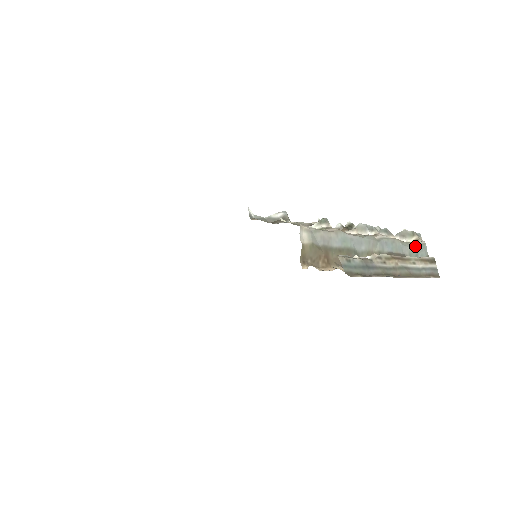
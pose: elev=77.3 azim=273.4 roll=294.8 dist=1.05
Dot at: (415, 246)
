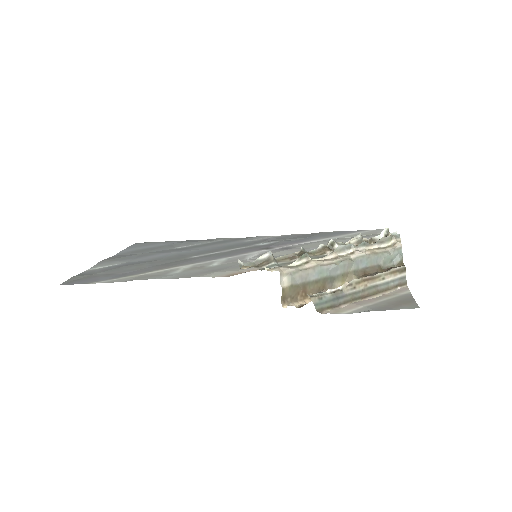
Dot at: (391, 253)
